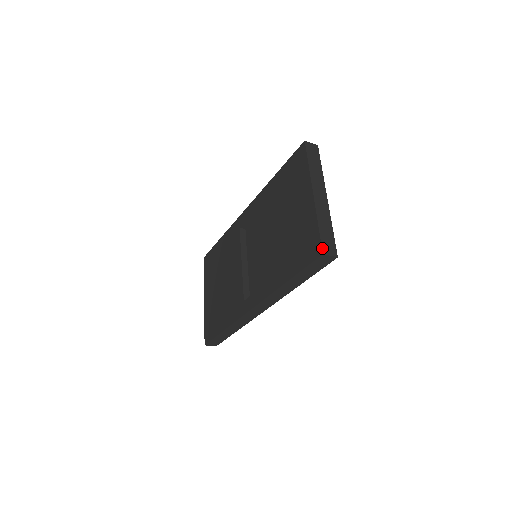
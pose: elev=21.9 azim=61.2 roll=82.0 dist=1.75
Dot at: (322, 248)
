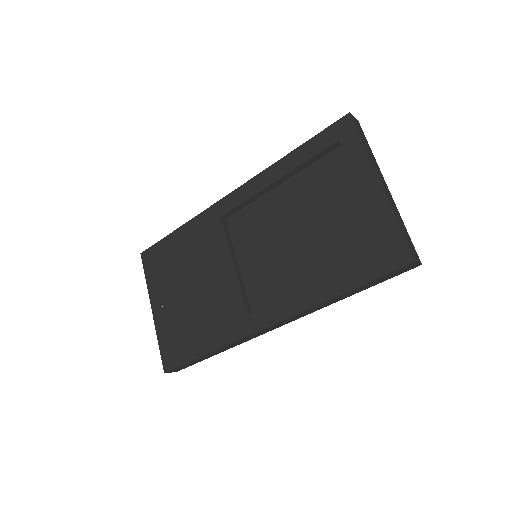
Dot at: (412, 254)
